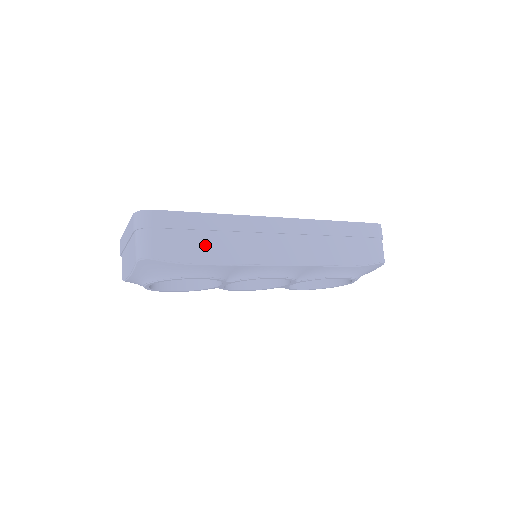
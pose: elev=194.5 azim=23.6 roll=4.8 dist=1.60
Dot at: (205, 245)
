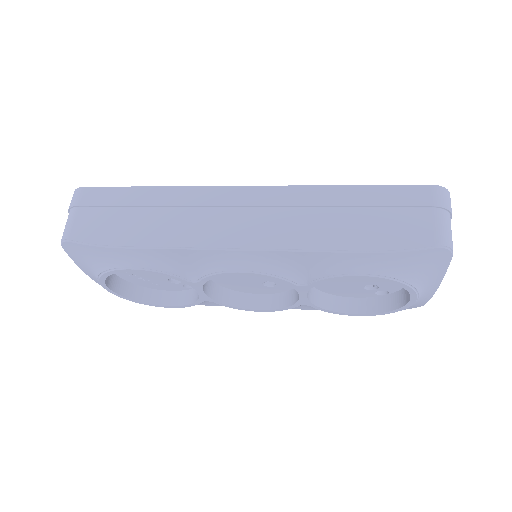
Dot at: (135, 224)
